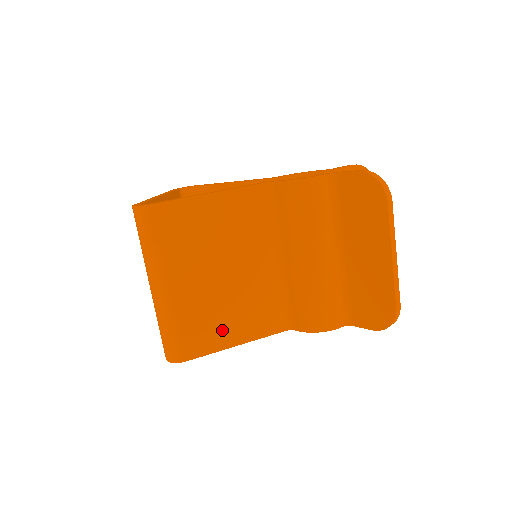
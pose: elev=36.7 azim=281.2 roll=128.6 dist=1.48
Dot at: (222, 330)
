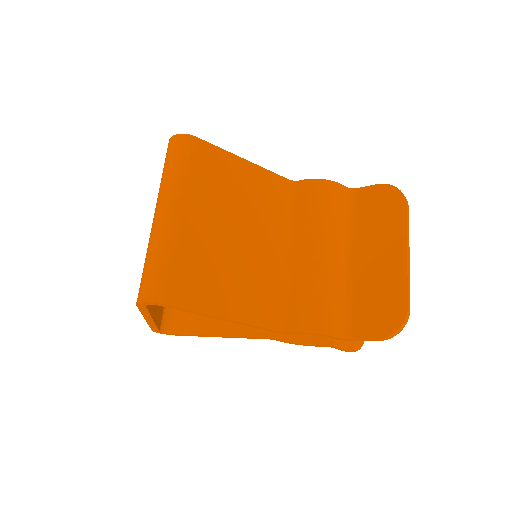
Dot at: (215, 291)
